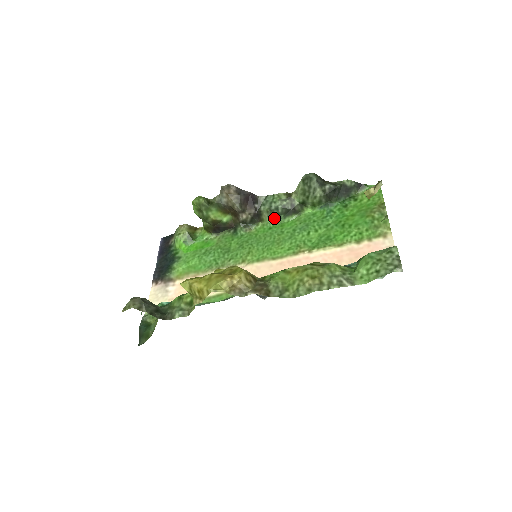
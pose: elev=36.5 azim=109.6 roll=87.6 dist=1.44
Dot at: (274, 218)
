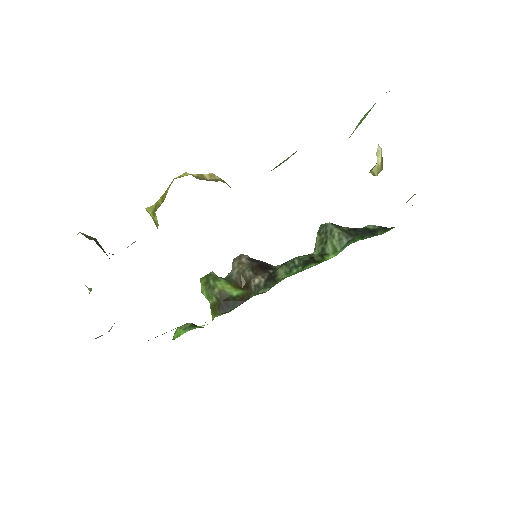
Dot at: (291, 272)
